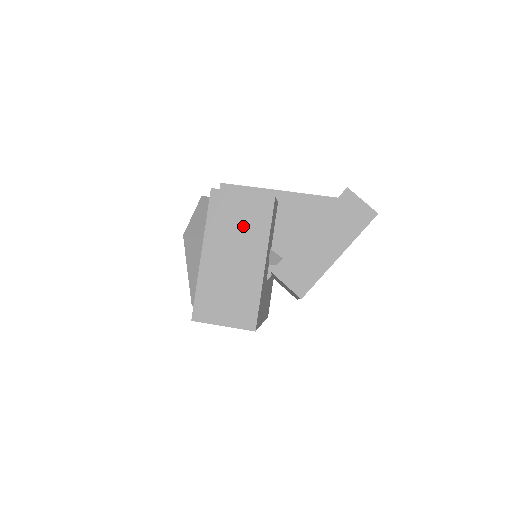
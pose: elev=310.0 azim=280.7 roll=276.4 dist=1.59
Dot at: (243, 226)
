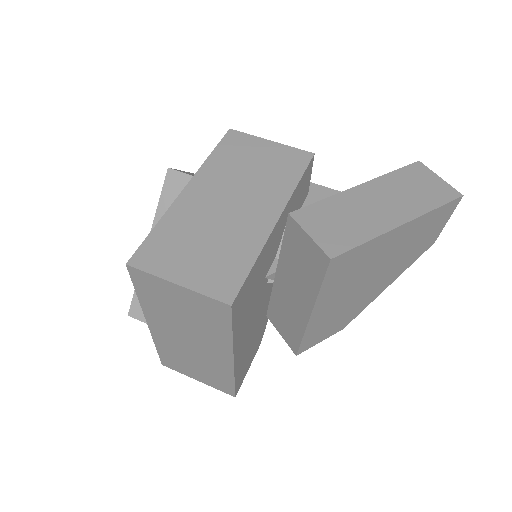
Dot at: (259, 172)
